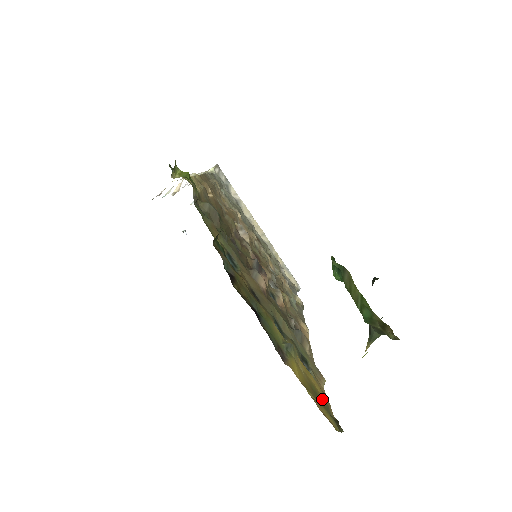
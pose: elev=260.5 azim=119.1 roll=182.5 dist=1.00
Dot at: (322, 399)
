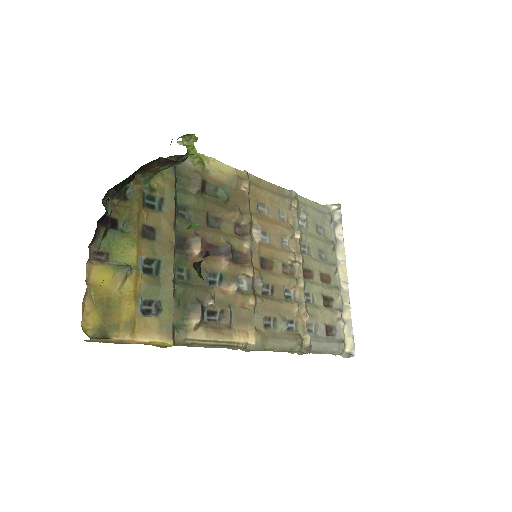
Dot at: (116, 320)
